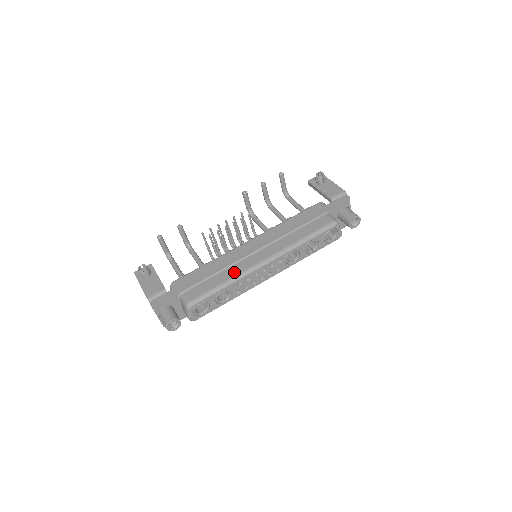
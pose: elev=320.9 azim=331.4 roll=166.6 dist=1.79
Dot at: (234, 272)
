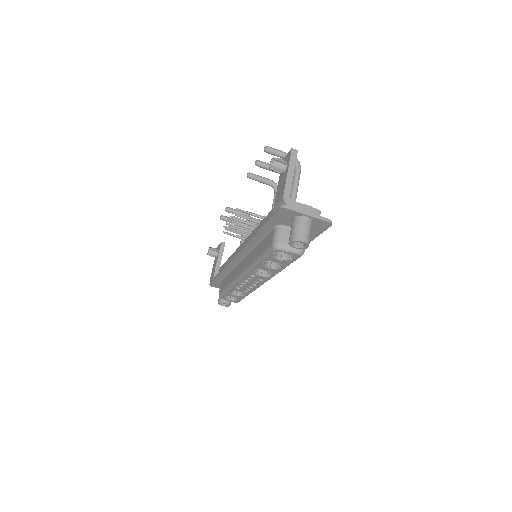
Dot at: (232, 277)
